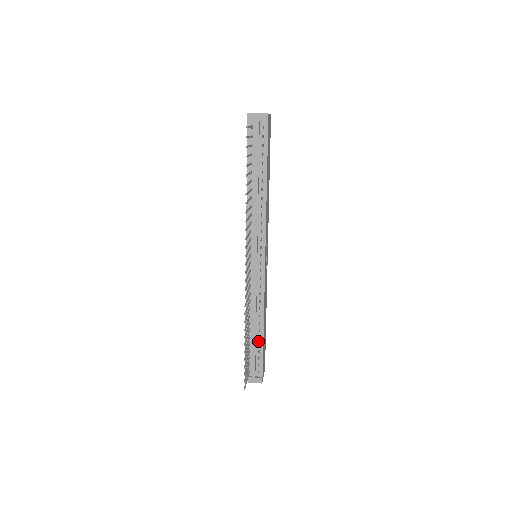
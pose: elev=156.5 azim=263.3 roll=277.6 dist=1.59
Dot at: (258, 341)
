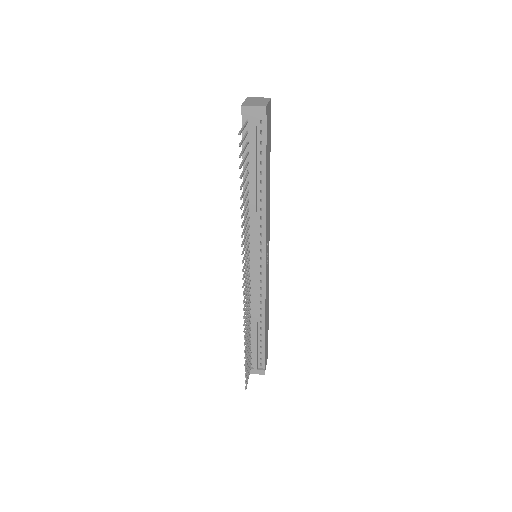
Dot at: (260, 338)
